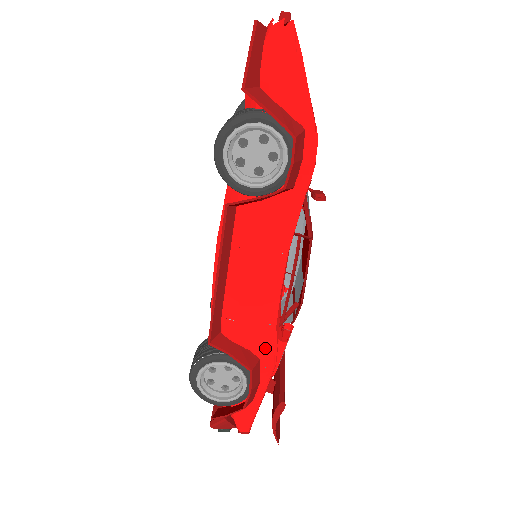
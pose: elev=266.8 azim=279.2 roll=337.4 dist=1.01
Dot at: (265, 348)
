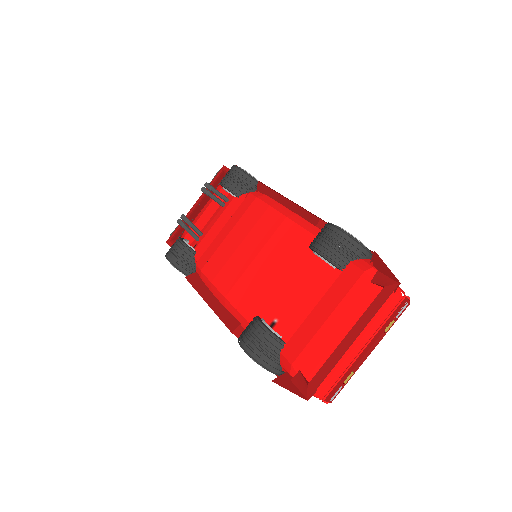
Dot at: occluded
